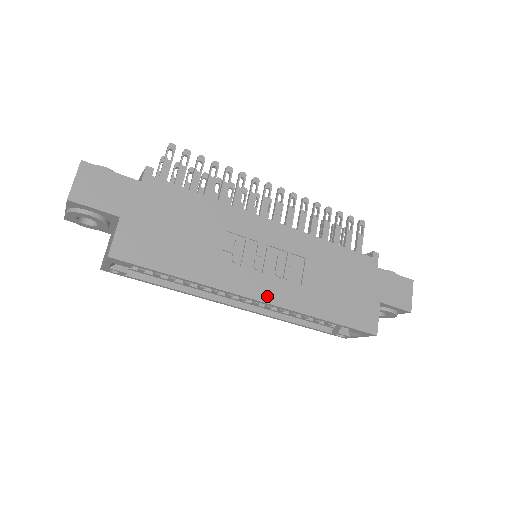
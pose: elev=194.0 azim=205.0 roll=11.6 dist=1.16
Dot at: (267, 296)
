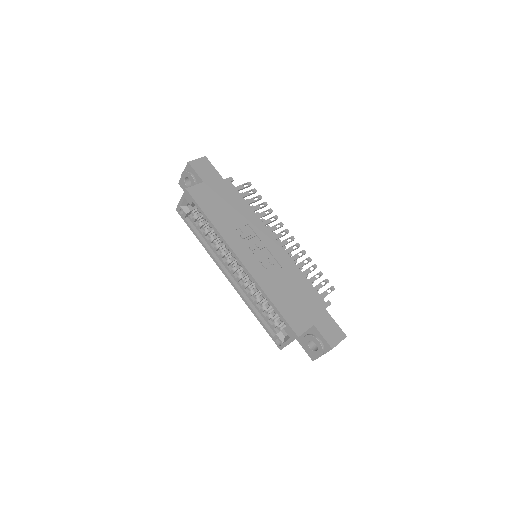
Dot at: (246, 262)
